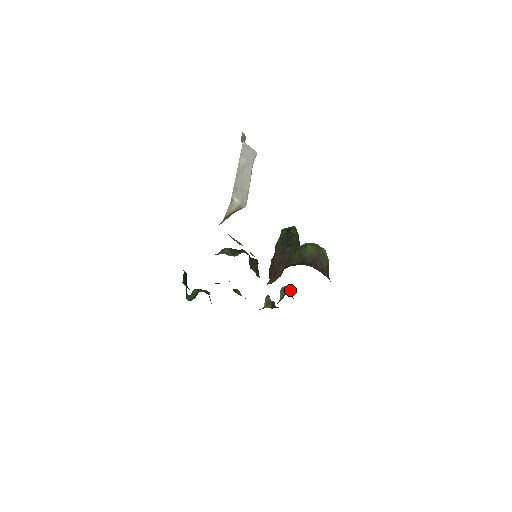
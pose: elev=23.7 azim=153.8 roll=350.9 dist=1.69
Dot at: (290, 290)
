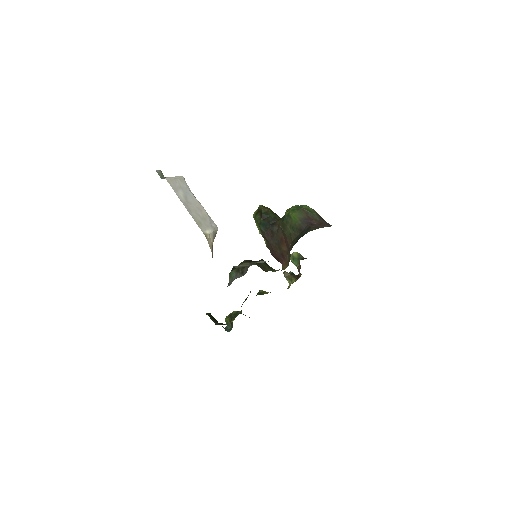
Dot at: (299, 255)
